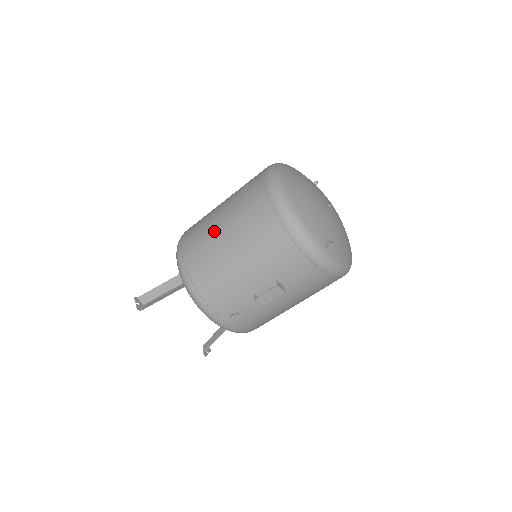
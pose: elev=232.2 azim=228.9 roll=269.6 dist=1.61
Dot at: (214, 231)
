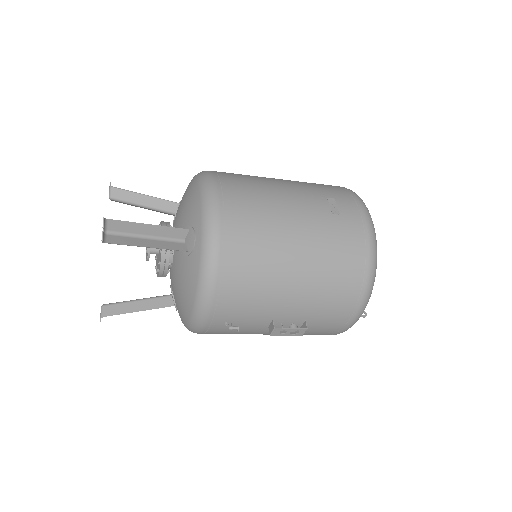
Dot at: (285, 226)
